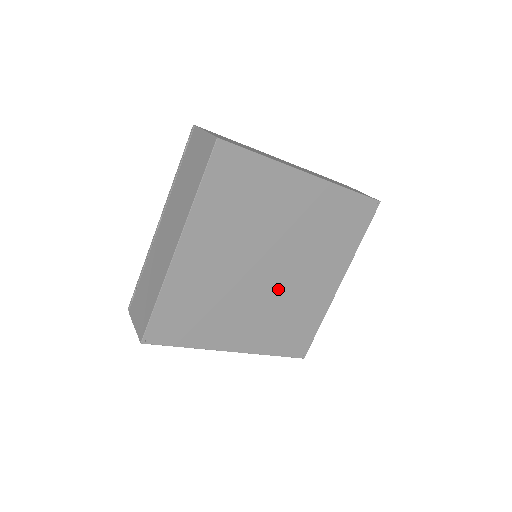
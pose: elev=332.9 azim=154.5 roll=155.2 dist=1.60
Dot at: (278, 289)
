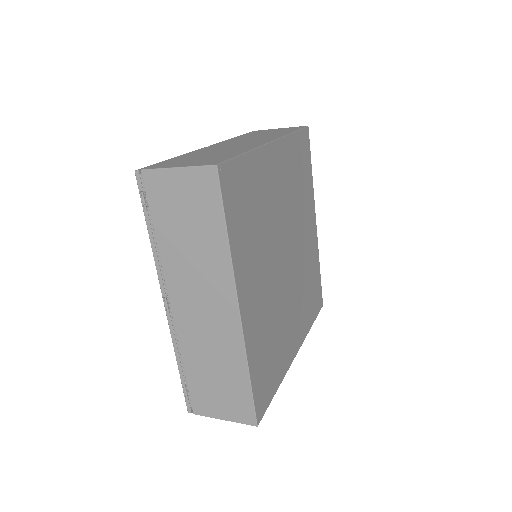
Dot at: (296, 268)
